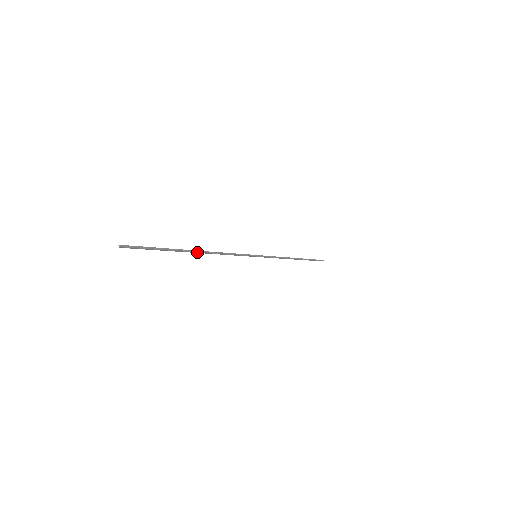
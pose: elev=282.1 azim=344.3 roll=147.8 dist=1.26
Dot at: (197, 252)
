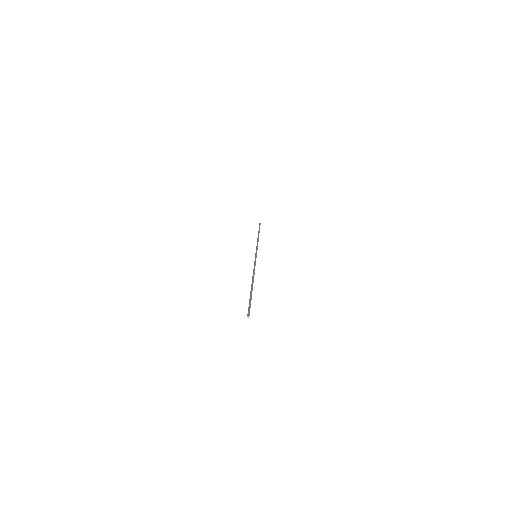
Dot at: occluded
